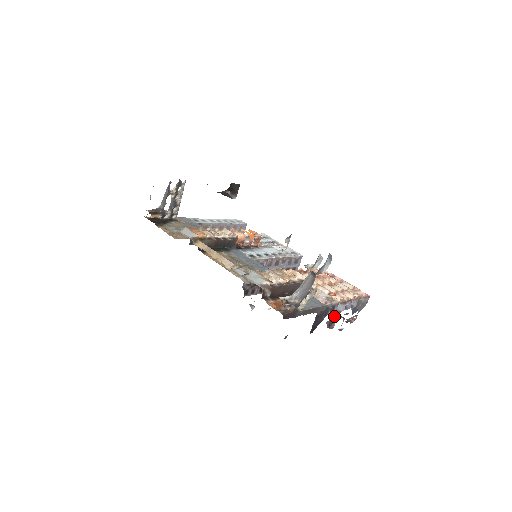
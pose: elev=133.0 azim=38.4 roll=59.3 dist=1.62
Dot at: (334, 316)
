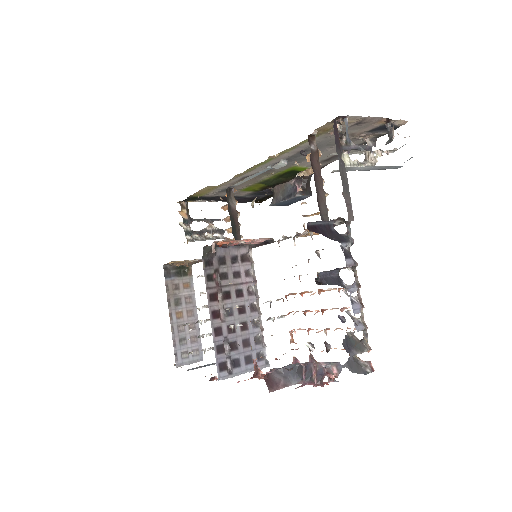
Dot at: (334, 280)
